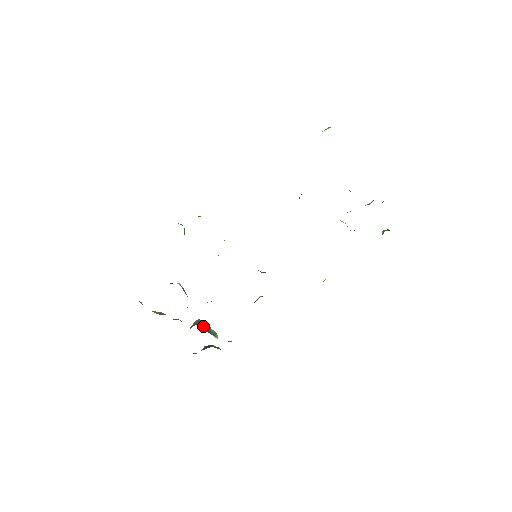
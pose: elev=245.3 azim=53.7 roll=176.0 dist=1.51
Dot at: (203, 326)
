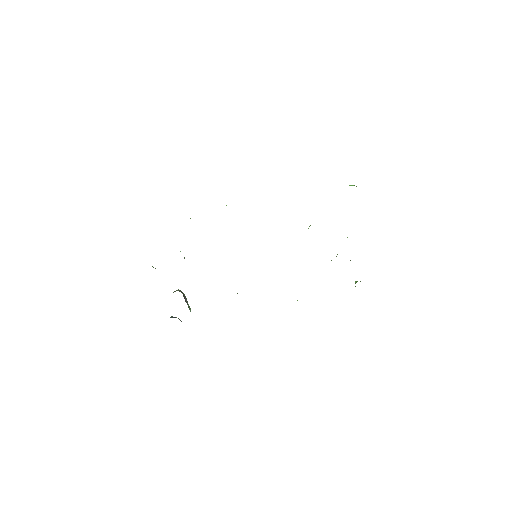
Dot at: (184, 296)
